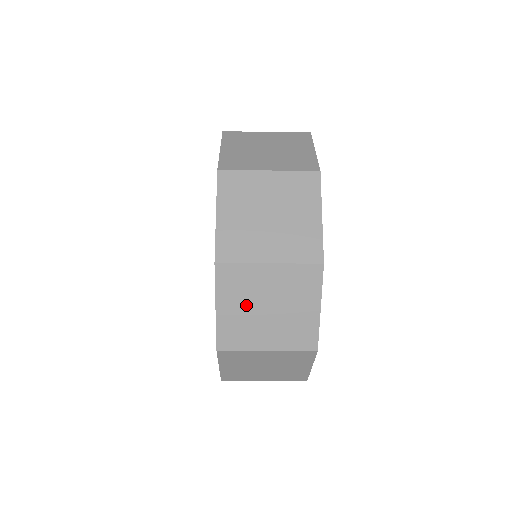
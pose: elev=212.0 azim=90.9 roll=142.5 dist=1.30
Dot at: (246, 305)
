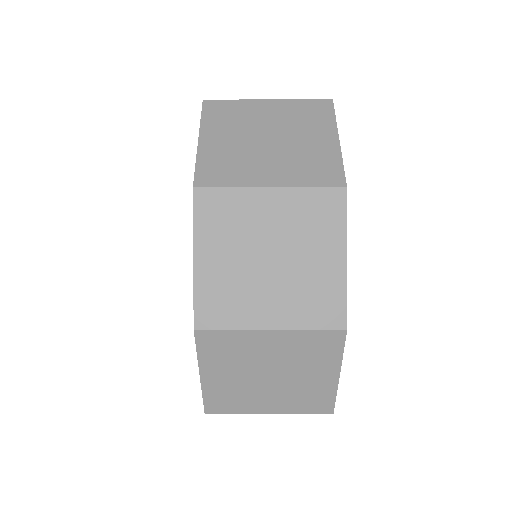
Dot at: (240, 372)
